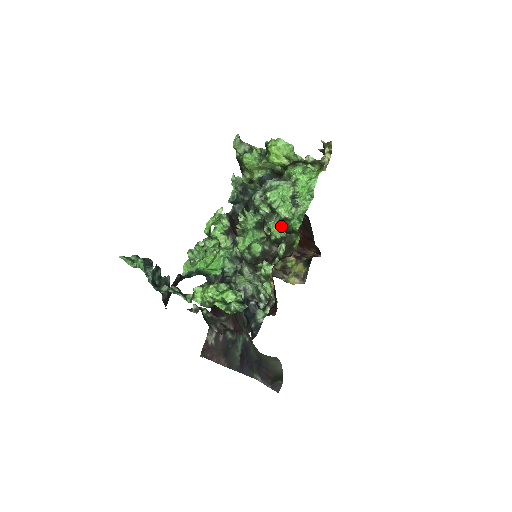
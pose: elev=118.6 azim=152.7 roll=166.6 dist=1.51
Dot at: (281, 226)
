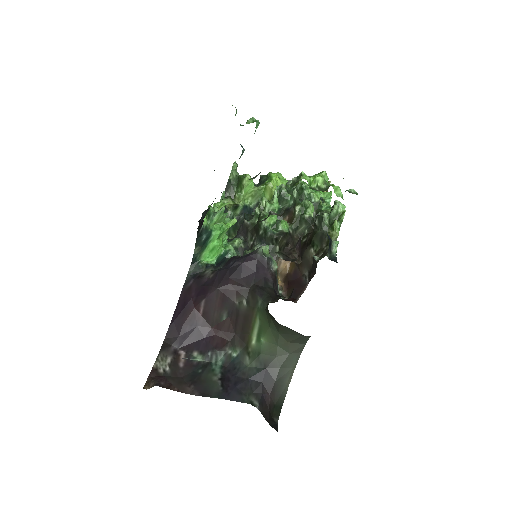
Dot at: occluded
